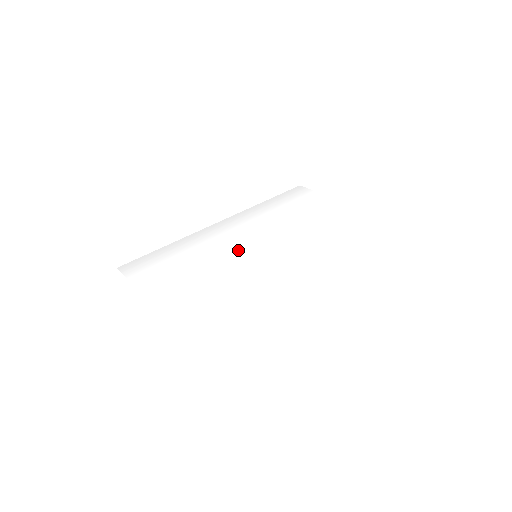
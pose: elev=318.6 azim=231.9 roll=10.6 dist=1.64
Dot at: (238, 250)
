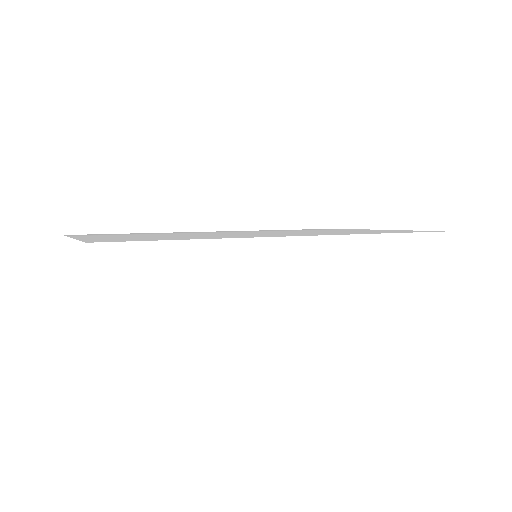
Dot at: occluded
